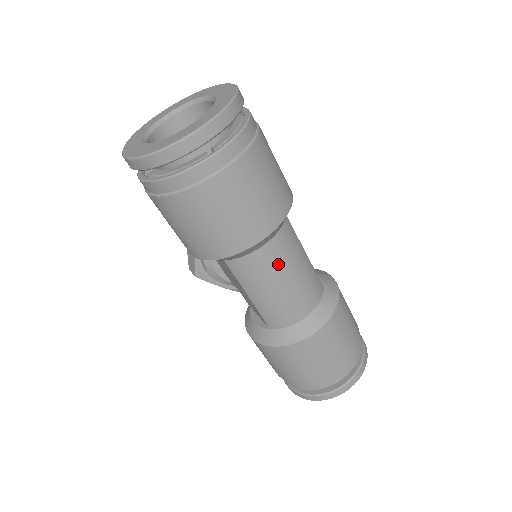
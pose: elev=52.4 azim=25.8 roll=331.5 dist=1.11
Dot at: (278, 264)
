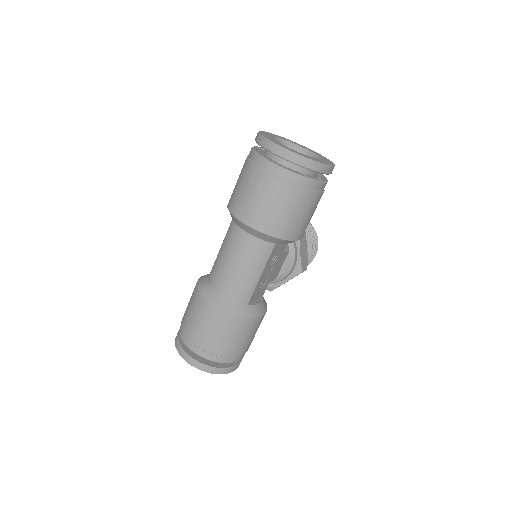
Dot at: (241, 250)
